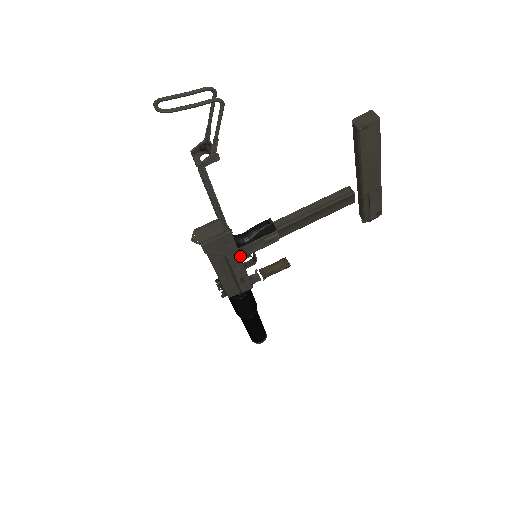
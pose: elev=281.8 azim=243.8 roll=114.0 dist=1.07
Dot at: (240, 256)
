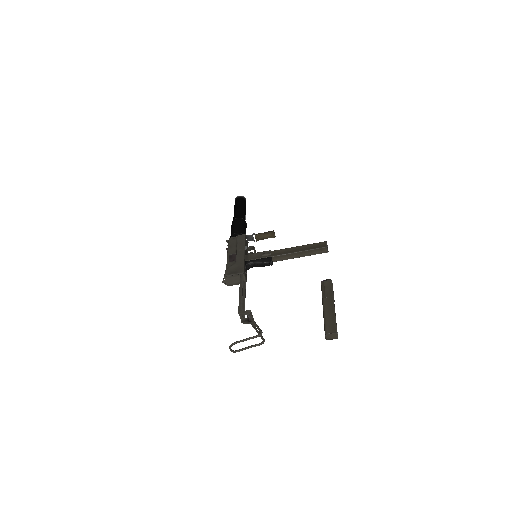
Dot at: occluded
